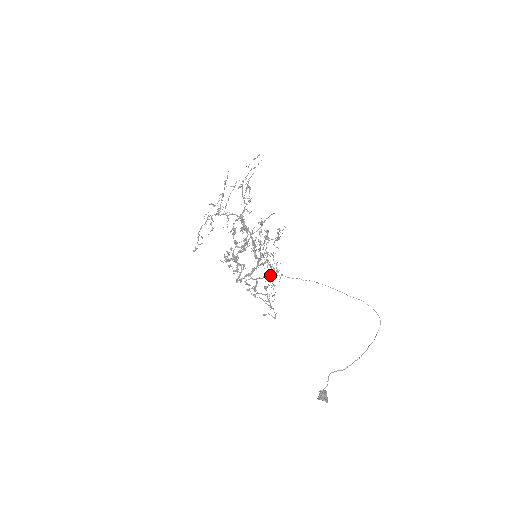
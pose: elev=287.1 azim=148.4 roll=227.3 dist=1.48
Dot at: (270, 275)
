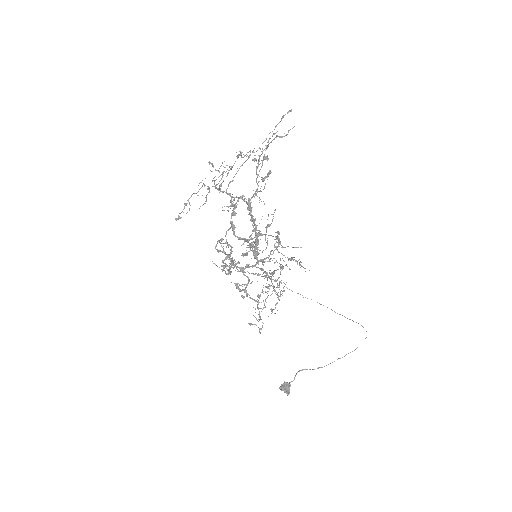
Dot at: (268, 287)
